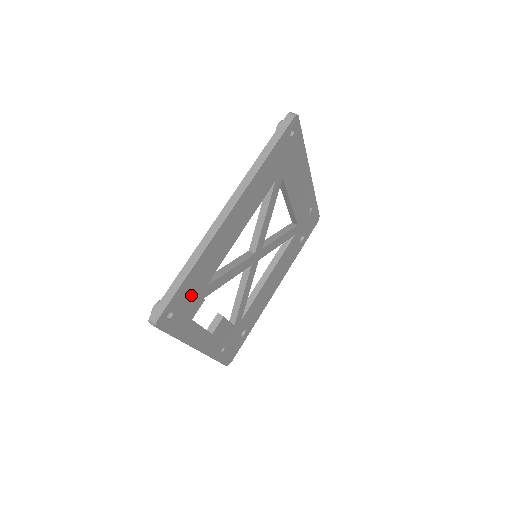
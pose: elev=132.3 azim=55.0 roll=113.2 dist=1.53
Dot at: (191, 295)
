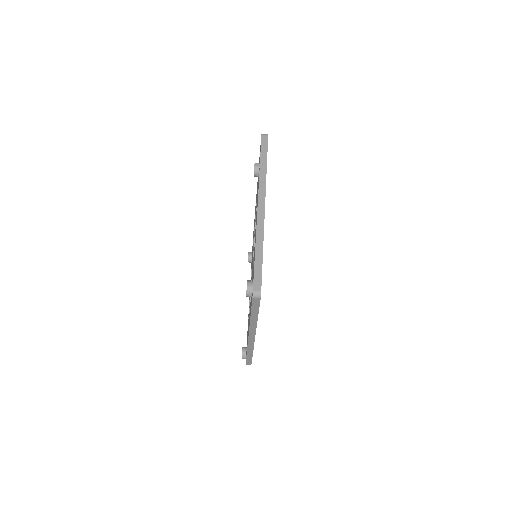
Dot at: occluded
